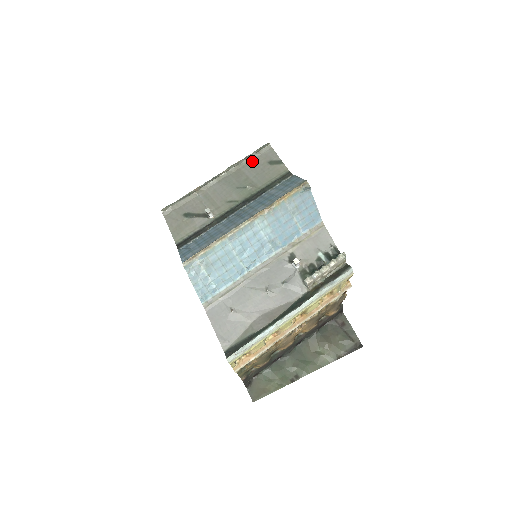
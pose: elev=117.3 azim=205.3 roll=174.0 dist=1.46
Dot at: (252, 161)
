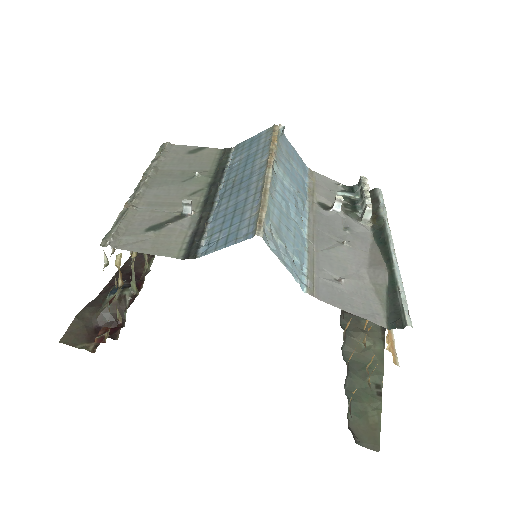
Dot at: (166, 160)
